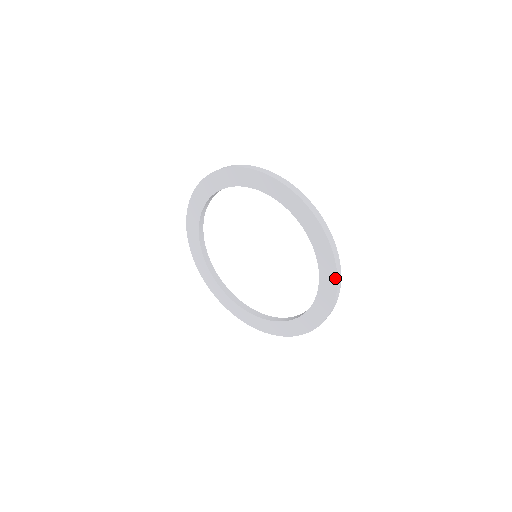
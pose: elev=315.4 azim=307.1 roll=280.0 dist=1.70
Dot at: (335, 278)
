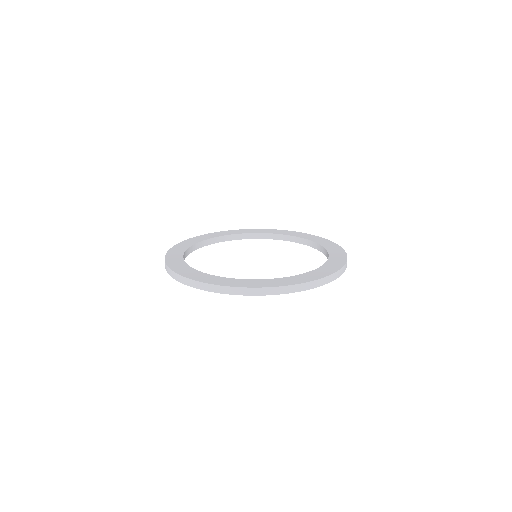
Dot at: occluded
